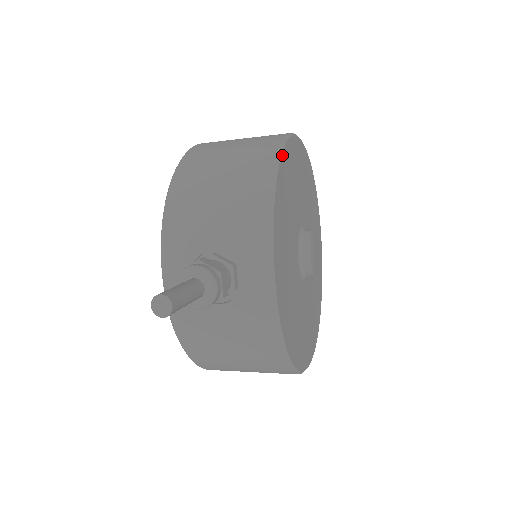
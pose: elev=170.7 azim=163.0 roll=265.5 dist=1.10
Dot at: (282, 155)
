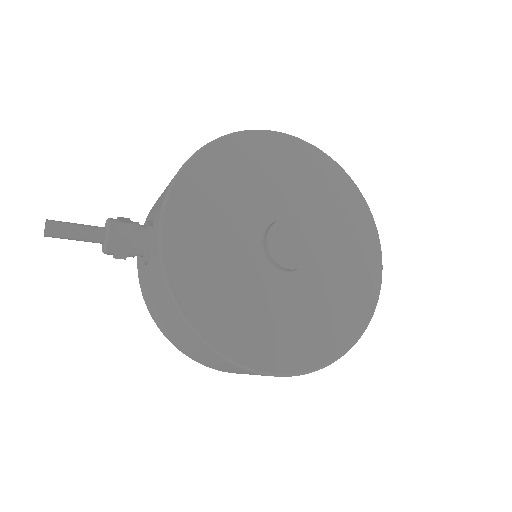
Dot at: (223, 140)
